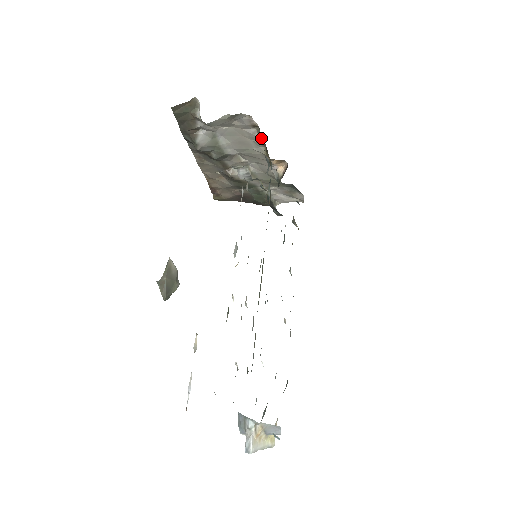
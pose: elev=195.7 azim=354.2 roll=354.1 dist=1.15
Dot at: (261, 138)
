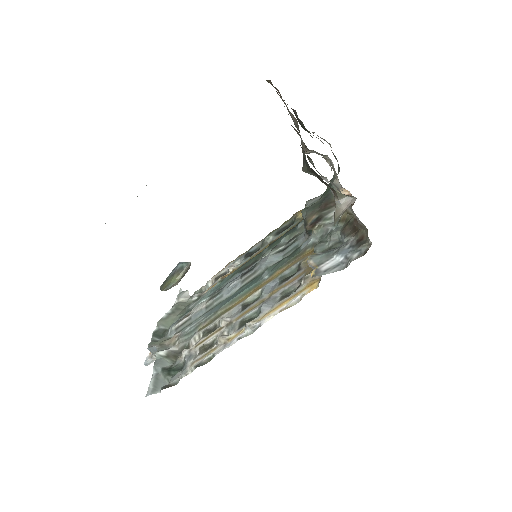
Dot at: (359, 224)
